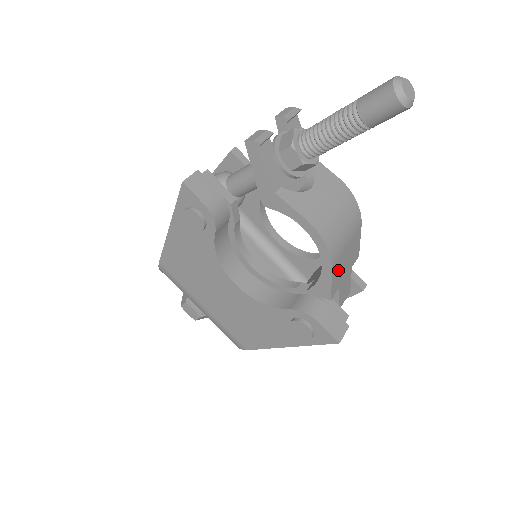
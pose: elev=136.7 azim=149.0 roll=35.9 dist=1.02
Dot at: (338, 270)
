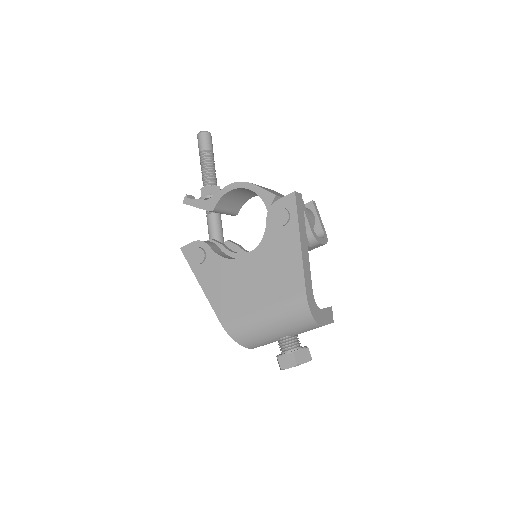
Dot at: occluded
